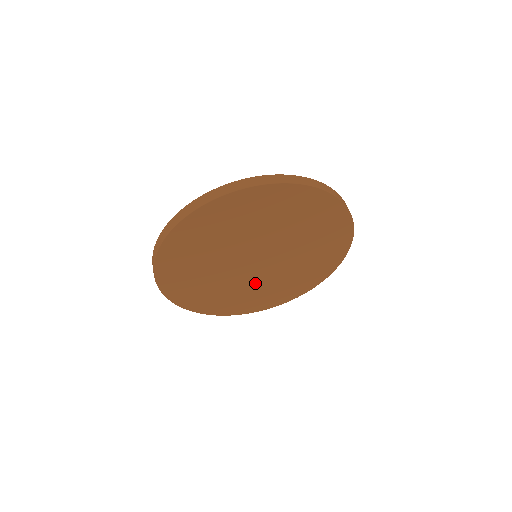
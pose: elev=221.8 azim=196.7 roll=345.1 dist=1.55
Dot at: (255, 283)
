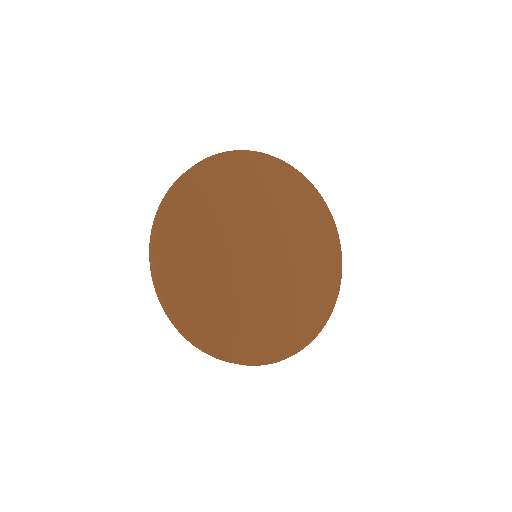
Dot at: (286, 284)
